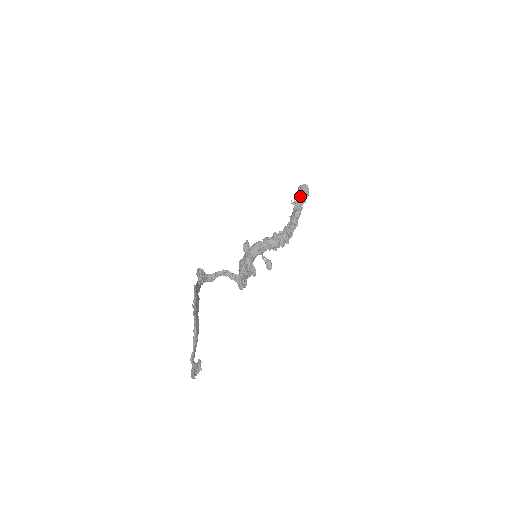
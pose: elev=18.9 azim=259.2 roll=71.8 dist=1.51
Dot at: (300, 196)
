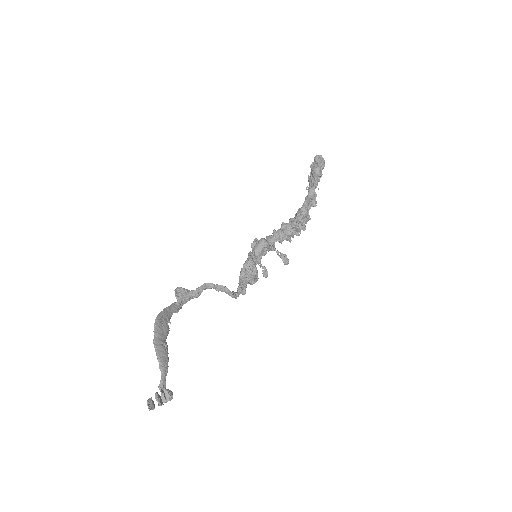
Dot at: (311, 171)
